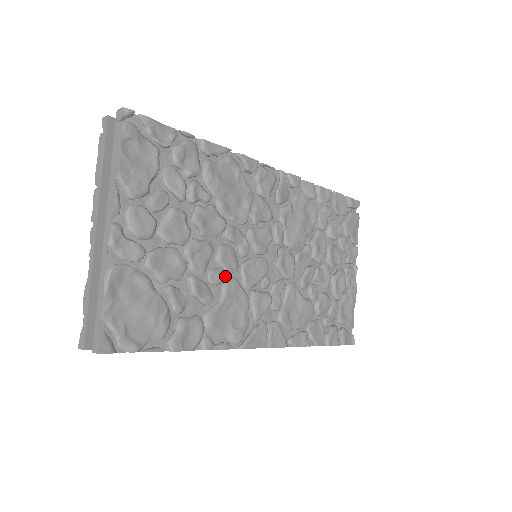
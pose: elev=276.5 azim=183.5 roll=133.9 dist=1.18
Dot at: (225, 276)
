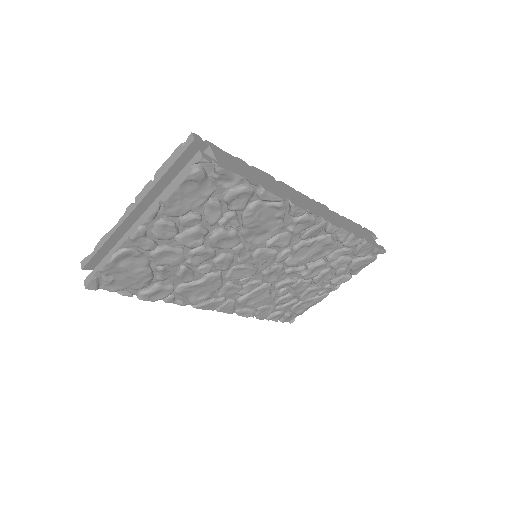
Dot at: (213, 270)
